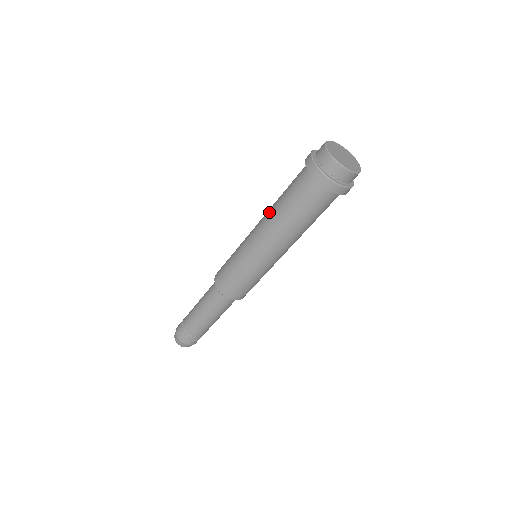
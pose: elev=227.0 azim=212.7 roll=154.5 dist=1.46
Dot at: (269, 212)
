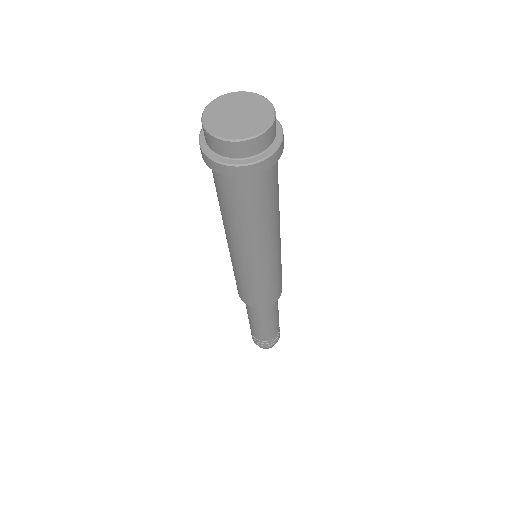
Dot at: occluded
